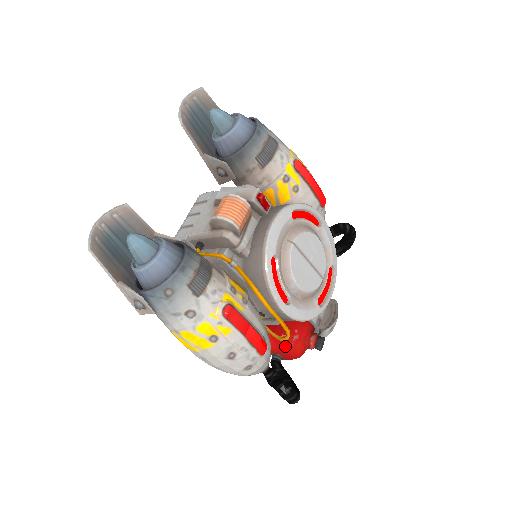
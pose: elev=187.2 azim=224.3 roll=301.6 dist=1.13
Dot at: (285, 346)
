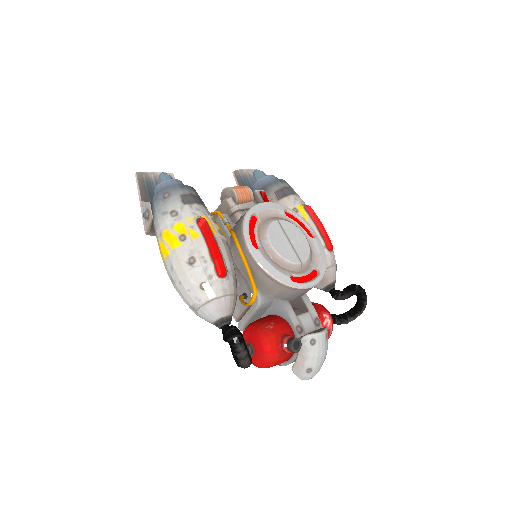
Dot at: (257, 331)
